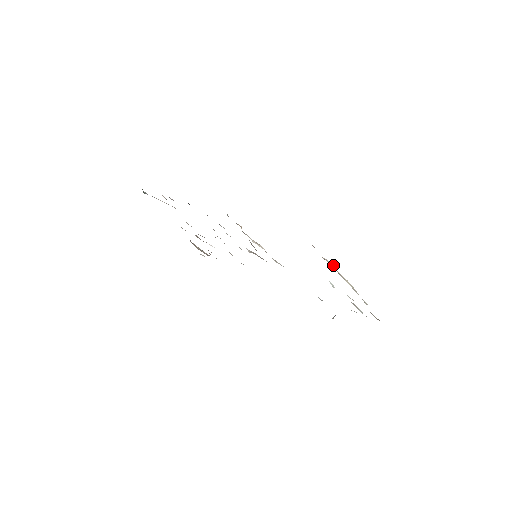
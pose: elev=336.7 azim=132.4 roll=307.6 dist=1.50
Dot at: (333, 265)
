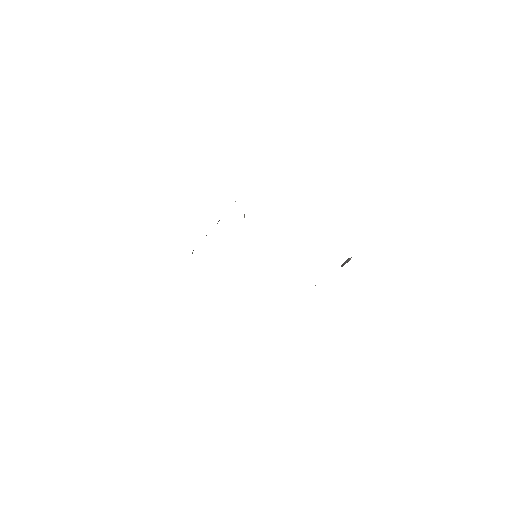
Dot at: occluded
